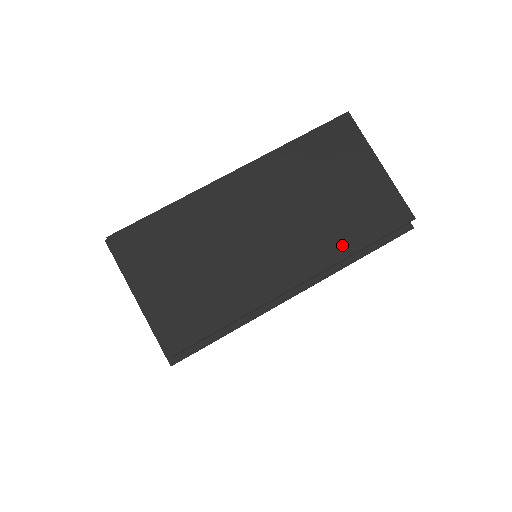
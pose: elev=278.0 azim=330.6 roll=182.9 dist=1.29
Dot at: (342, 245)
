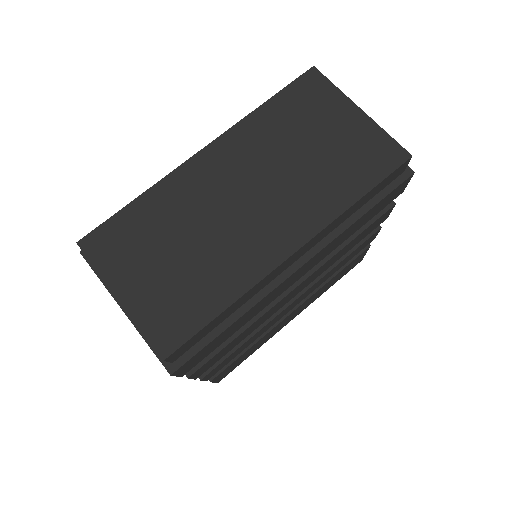
Dot at: (336, 200)
